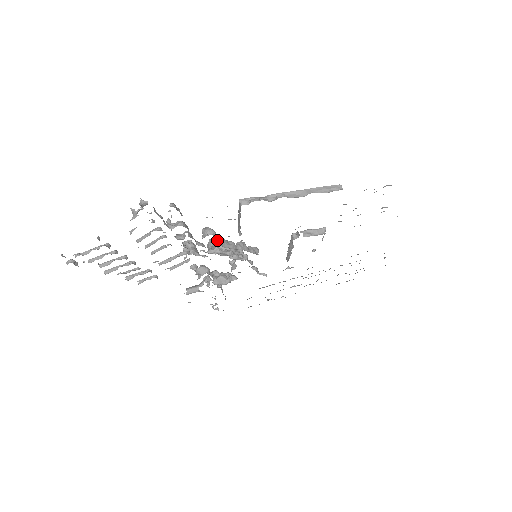
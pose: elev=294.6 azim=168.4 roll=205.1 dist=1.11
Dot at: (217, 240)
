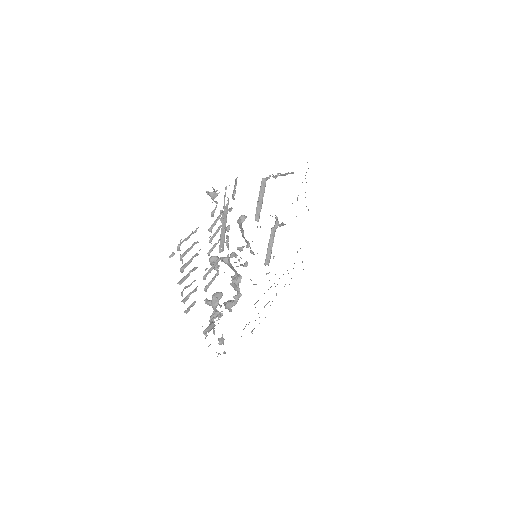
Dot at: occluded
